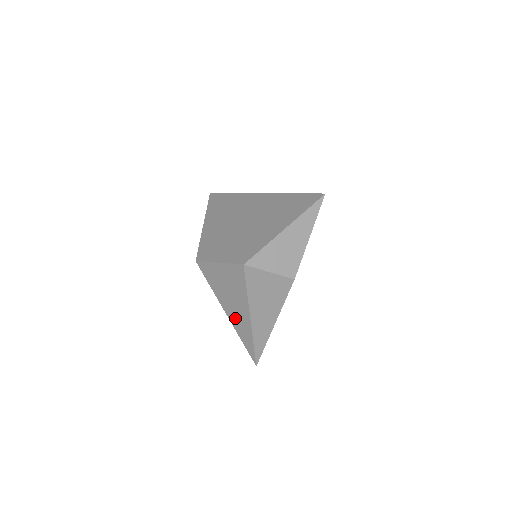
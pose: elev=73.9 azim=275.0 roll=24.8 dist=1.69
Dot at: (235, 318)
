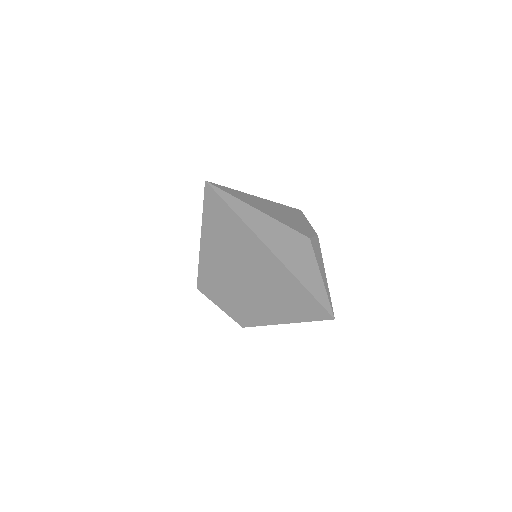
Dot at: occluded
